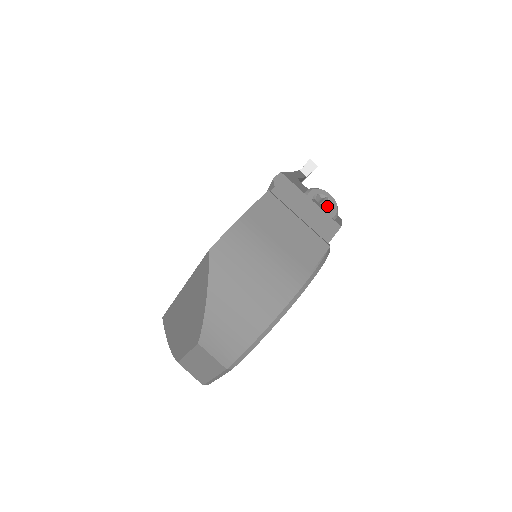
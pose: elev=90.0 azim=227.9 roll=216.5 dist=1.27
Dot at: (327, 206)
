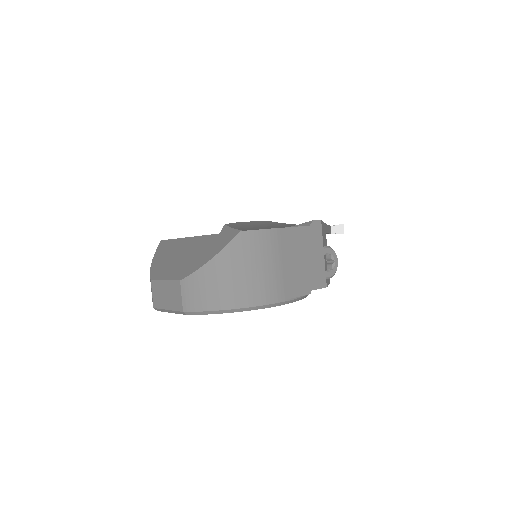
Dot at: (330, 266)
